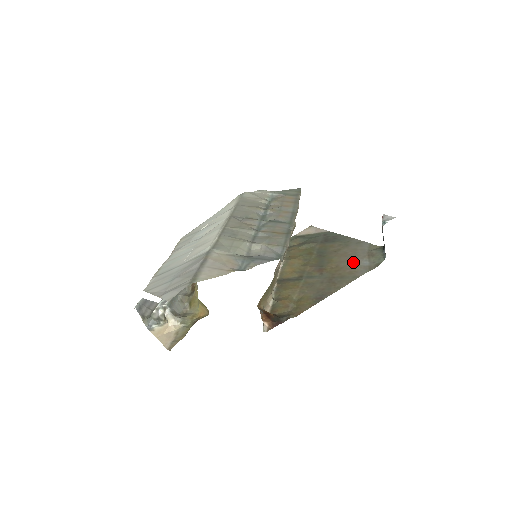
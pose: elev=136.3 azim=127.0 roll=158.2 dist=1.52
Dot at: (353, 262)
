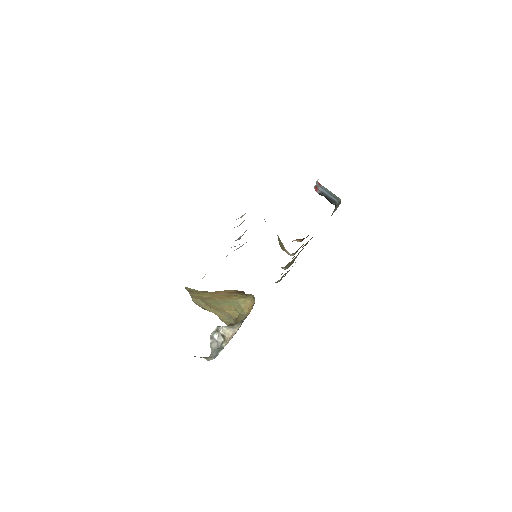
Dot at: occluded
